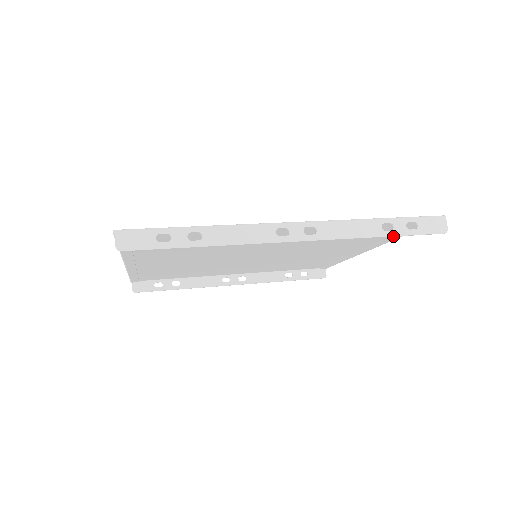
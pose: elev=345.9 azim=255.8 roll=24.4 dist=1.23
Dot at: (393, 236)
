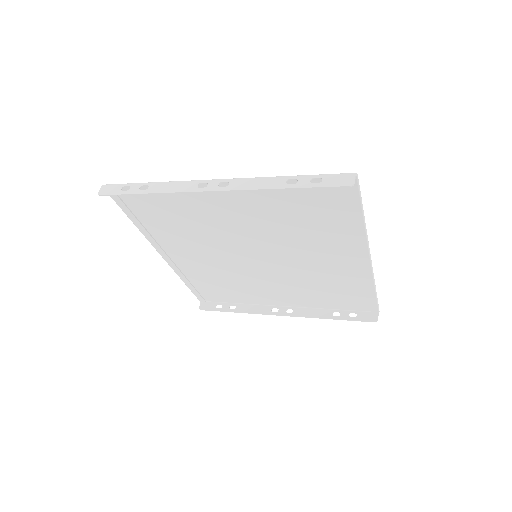
Dot at: (295, 188)
